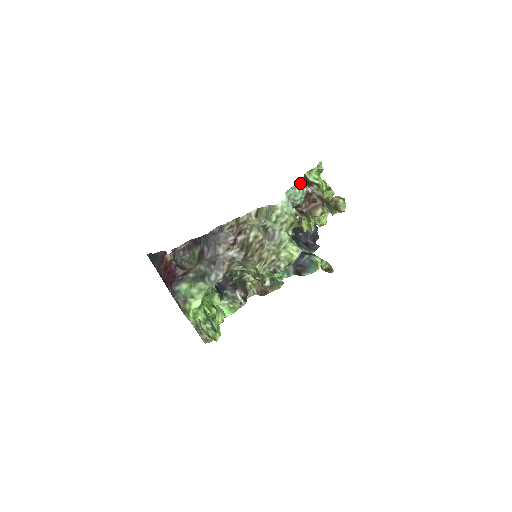
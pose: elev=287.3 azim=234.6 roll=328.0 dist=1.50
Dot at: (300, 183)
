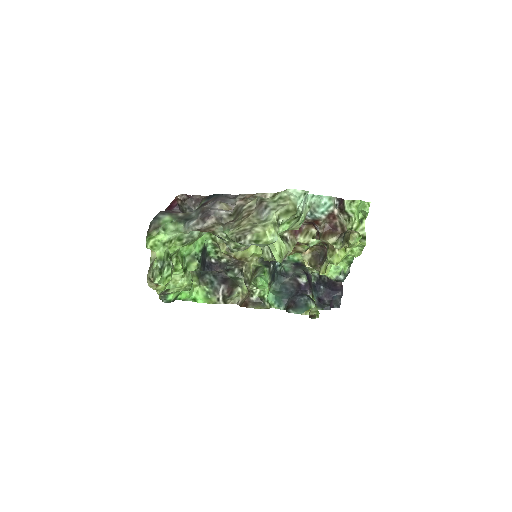
Dot at: (331, 198)
